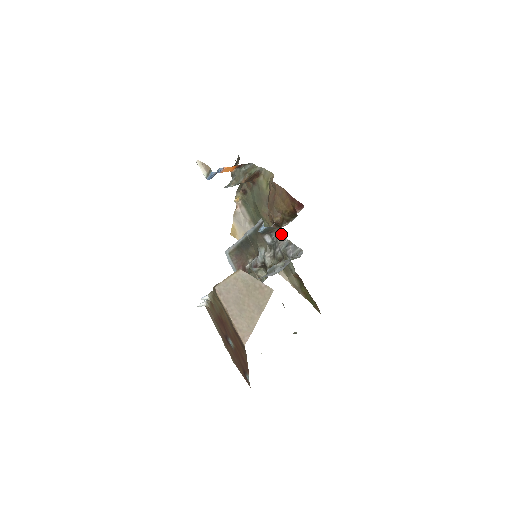
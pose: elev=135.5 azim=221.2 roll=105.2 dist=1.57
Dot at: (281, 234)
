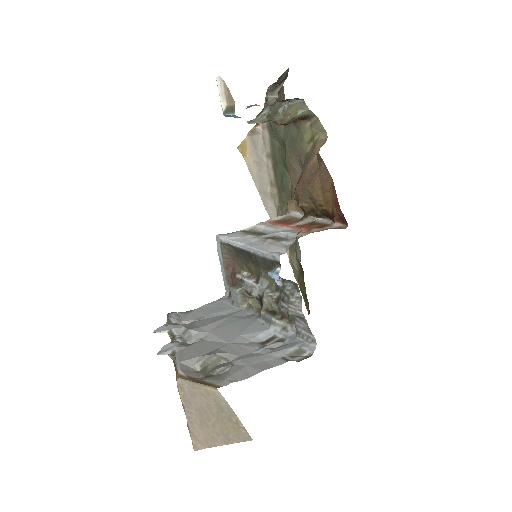
Dot at: (298, 296)
